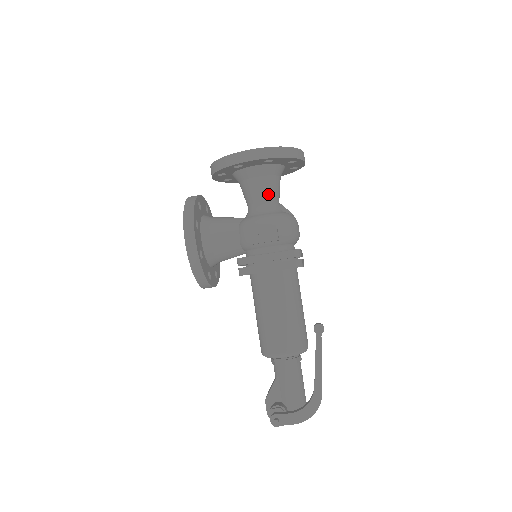
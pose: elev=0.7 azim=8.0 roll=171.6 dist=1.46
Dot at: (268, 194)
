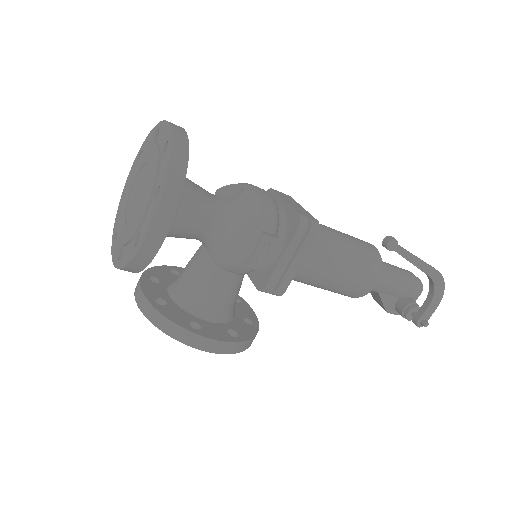
Dot at: (204, 212)
